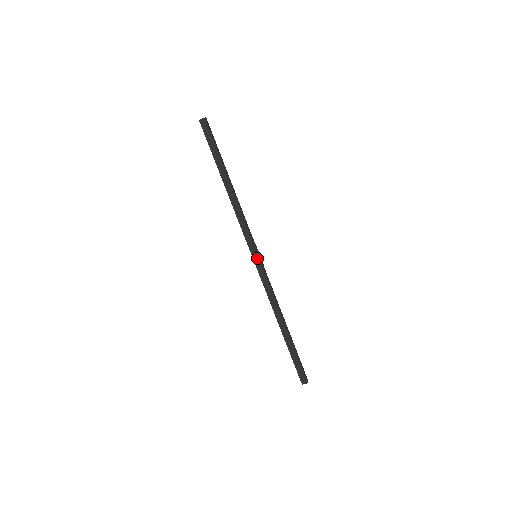
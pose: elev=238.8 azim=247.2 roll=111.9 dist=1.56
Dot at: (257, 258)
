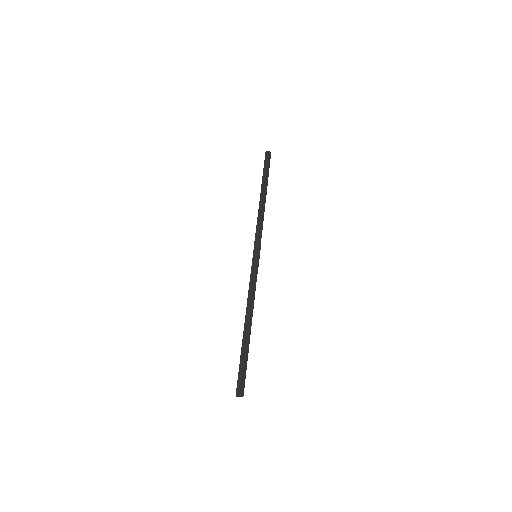
Dot at: (257, 256)
